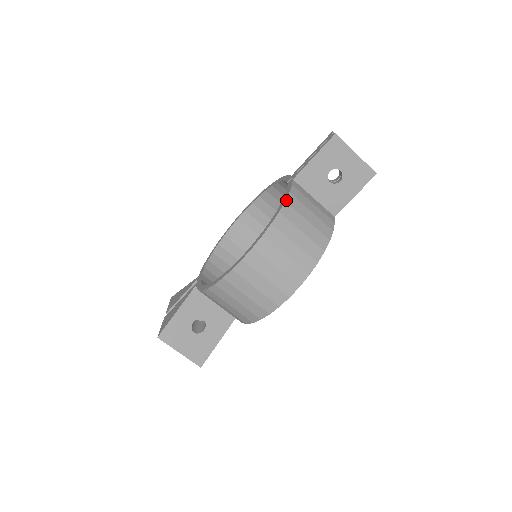
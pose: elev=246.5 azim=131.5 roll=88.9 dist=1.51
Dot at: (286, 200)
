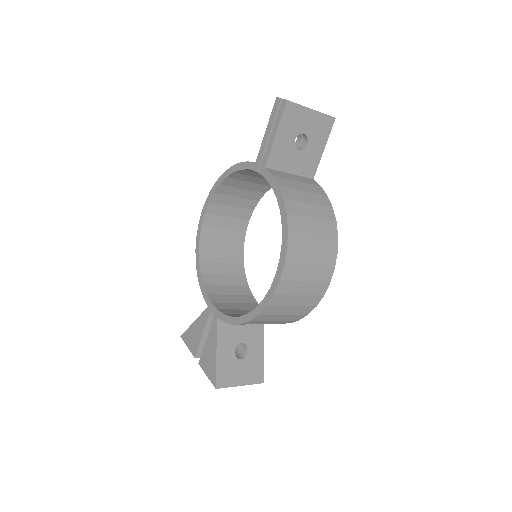
Dot at: (283, 197)
